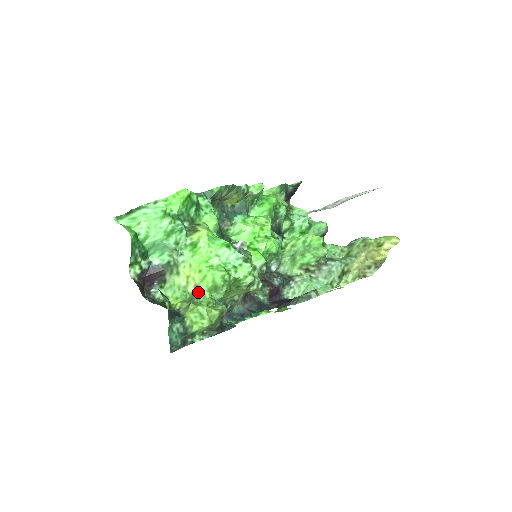
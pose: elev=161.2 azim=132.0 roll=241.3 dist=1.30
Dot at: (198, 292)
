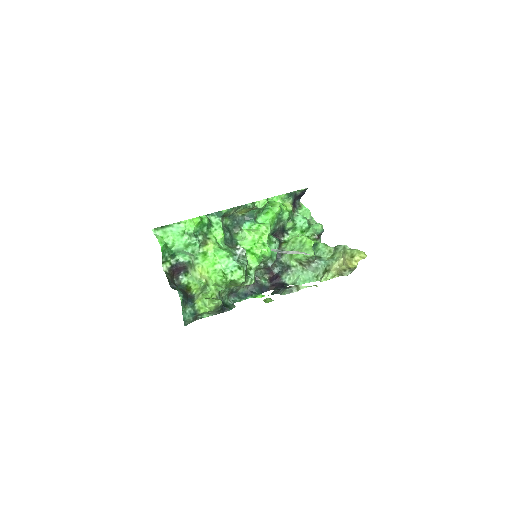
Dot at: (207, 285)
